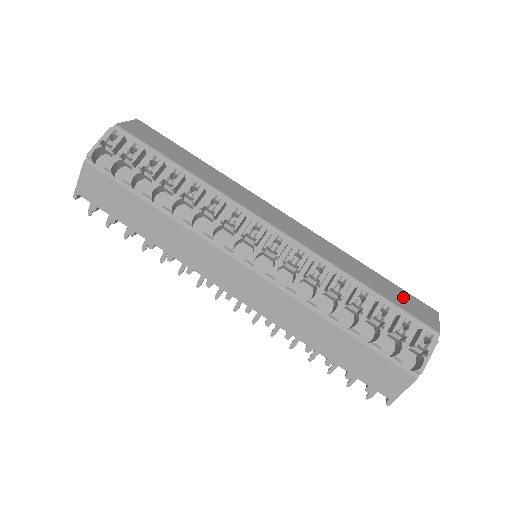
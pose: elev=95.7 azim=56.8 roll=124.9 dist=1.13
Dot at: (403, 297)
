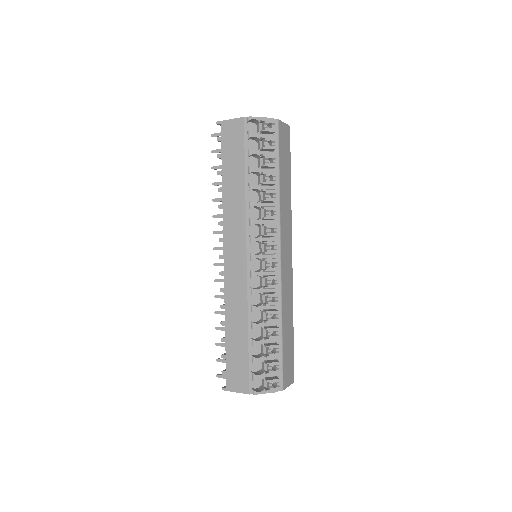
Dot at: (290, 356)
